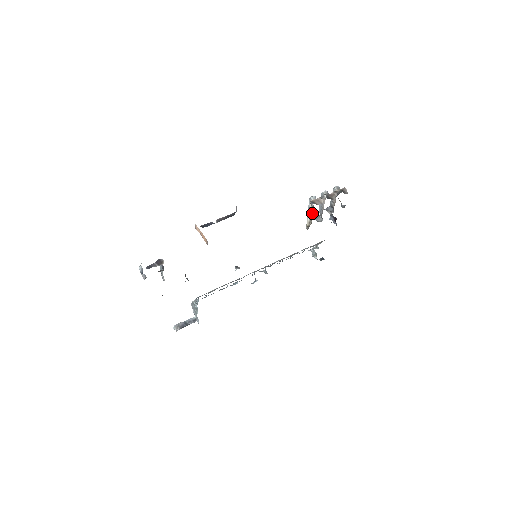
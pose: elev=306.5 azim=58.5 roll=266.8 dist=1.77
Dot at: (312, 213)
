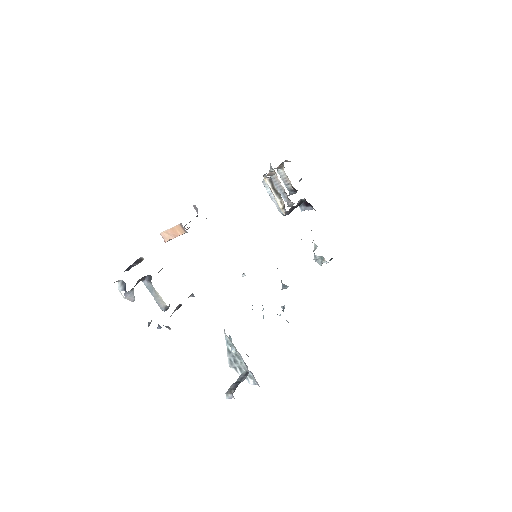
Dot at: (275, 188)
